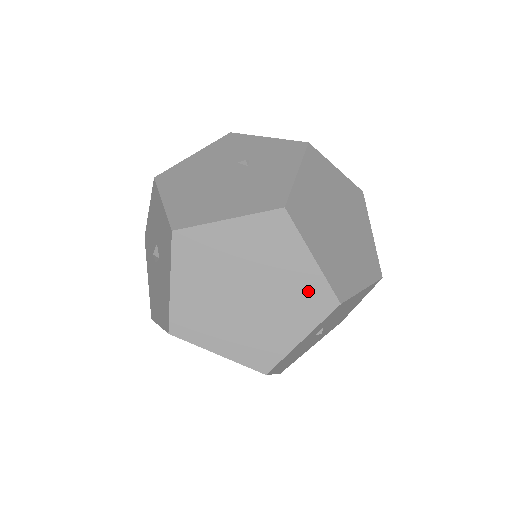
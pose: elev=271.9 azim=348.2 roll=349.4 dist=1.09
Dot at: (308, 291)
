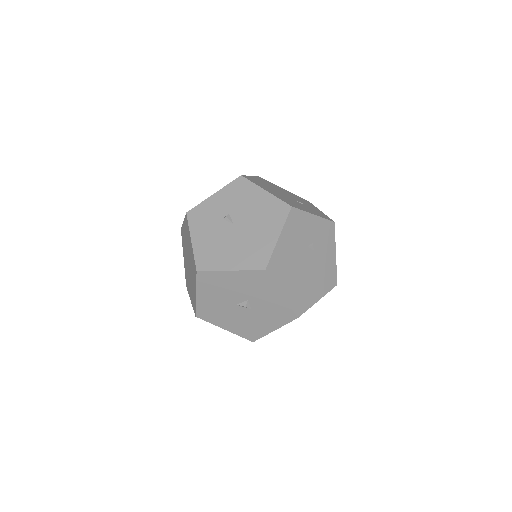
Dot at: occluded
